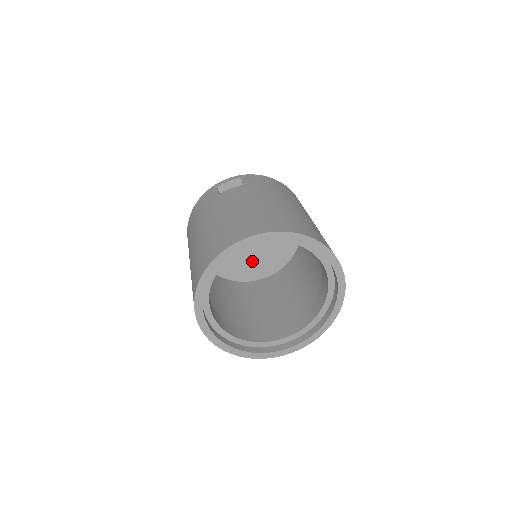
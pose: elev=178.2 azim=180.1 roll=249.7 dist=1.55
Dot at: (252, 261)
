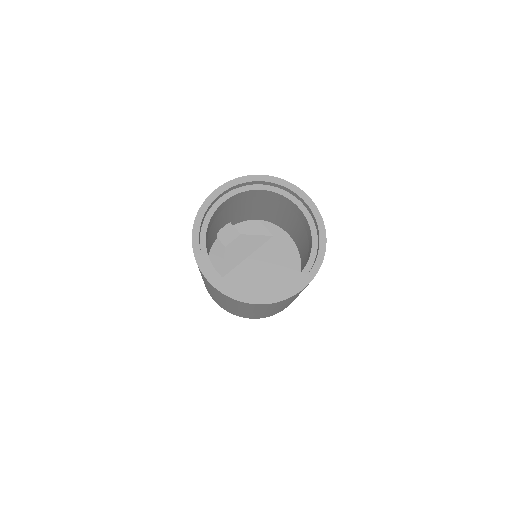
Dot at: (267, 286)
